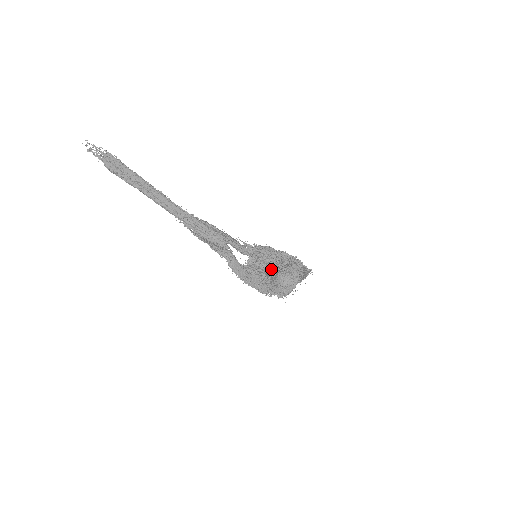
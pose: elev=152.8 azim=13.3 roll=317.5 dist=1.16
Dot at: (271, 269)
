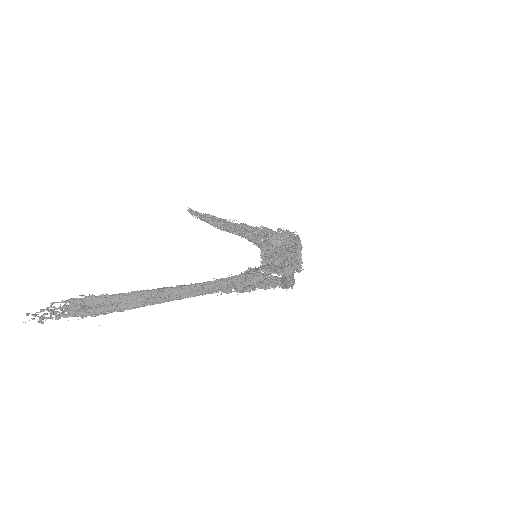
Dot at: (294, 259)
